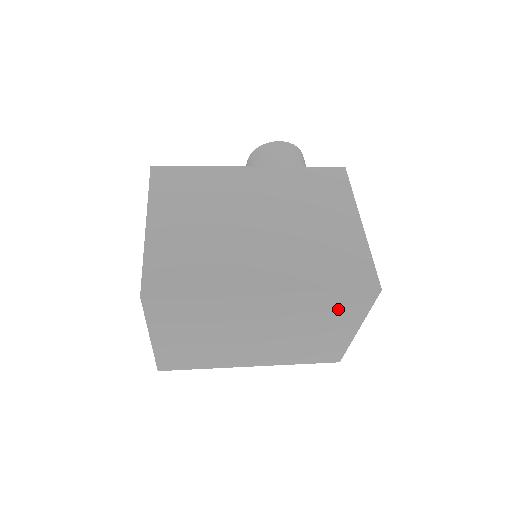
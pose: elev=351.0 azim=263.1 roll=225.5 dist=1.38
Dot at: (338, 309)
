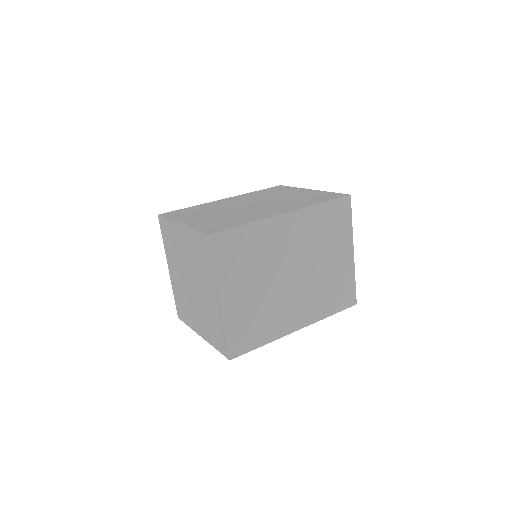
Dot at: (334, 224)
